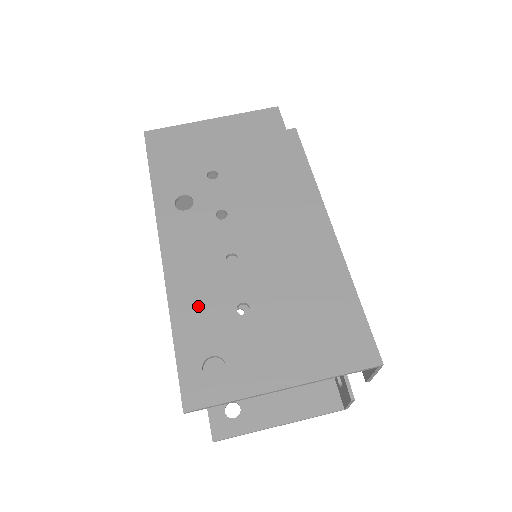
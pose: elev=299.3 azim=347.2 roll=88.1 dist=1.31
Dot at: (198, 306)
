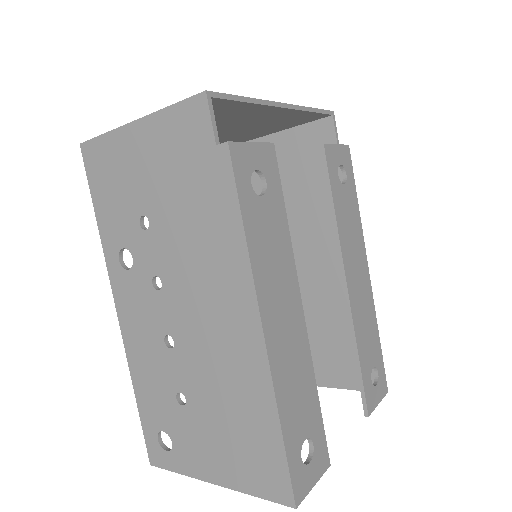
Dot at: (149, 382)
